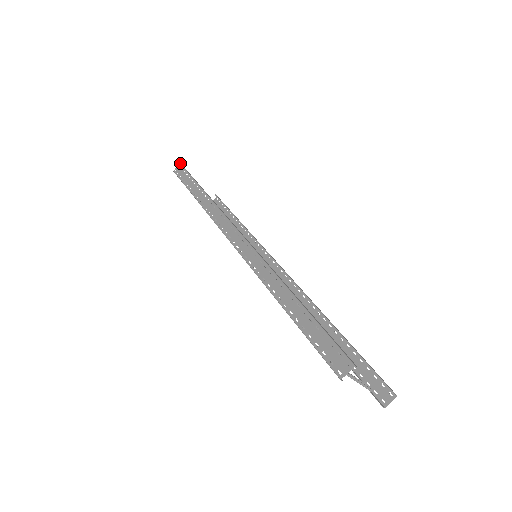
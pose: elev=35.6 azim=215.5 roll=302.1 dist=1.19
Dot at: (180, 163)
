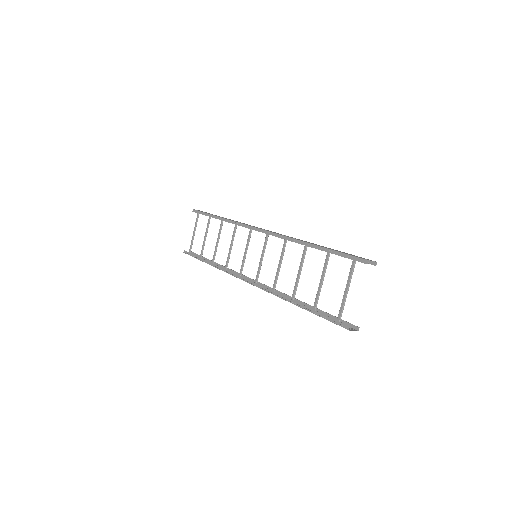
Dot at: occluded
